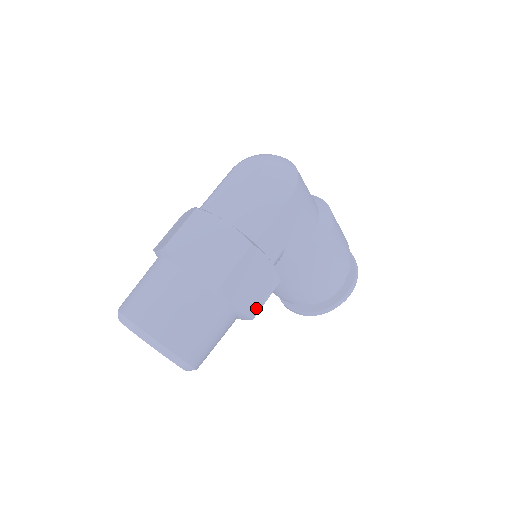
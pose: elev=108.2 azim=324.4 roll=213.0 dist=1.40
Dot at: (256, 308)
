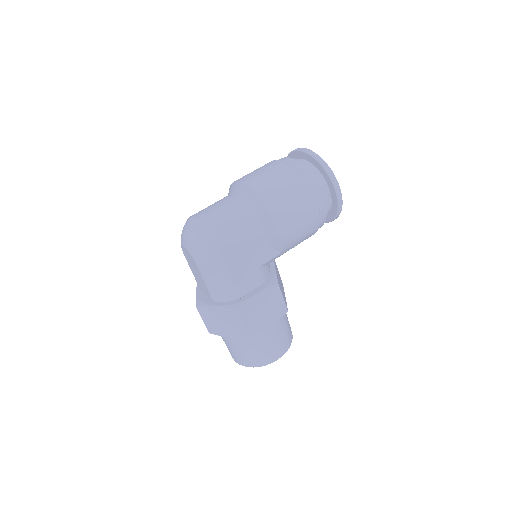
Dot at: (282, 308)
